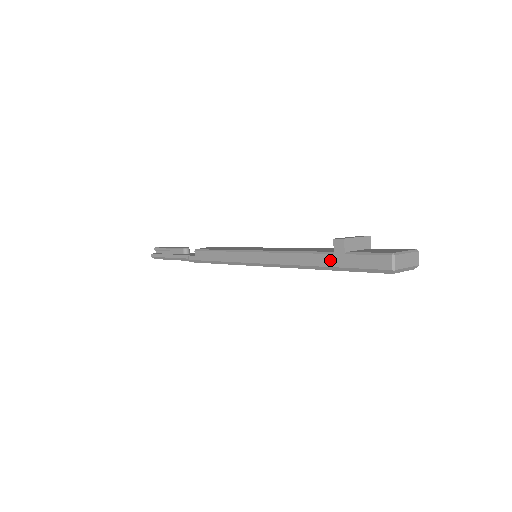
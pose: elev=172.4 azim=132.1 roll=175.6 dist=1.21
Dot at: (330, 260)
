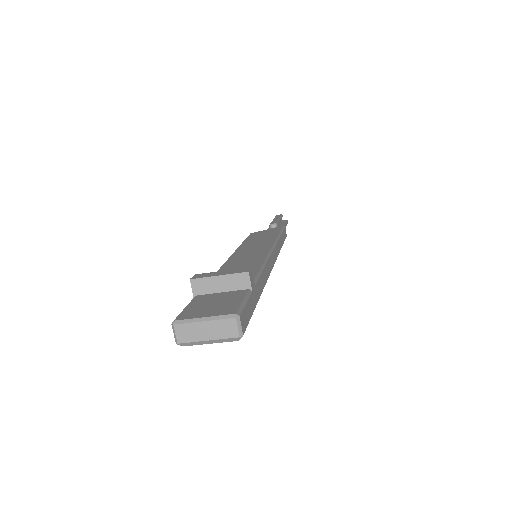
Dot at: occluded
